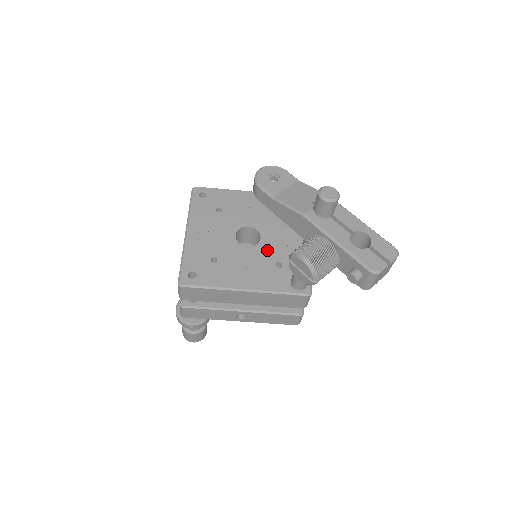
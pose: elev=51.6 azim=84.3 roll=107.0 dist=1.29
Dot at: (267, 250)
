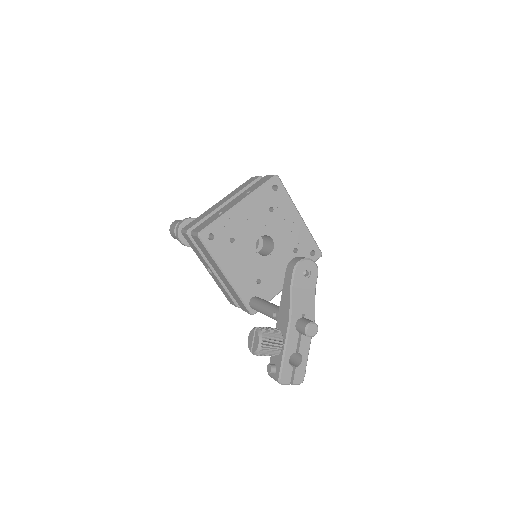
Dot at: (264, 266)
